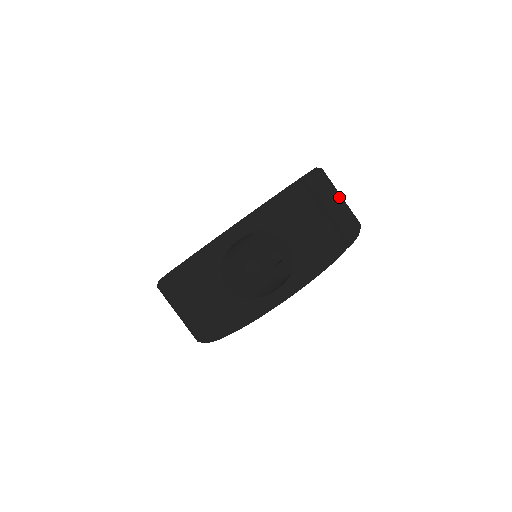
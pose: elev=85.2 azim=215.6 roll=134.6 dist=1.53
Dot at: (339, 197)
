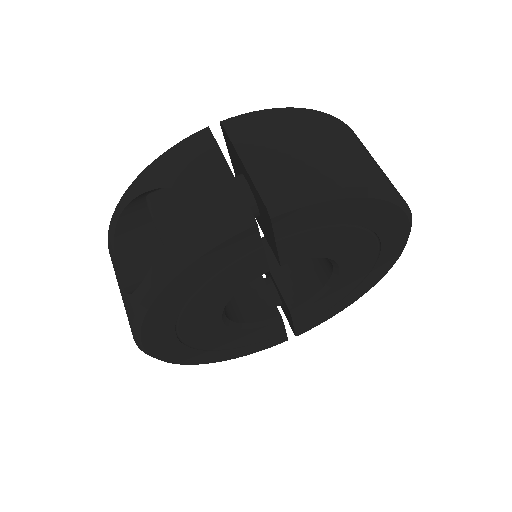
Dot at: (303, 143)
